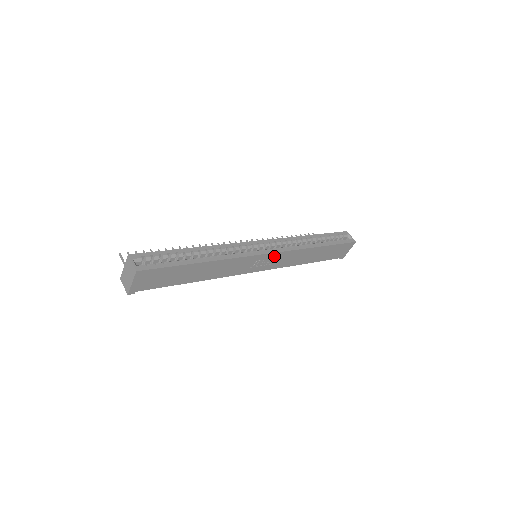
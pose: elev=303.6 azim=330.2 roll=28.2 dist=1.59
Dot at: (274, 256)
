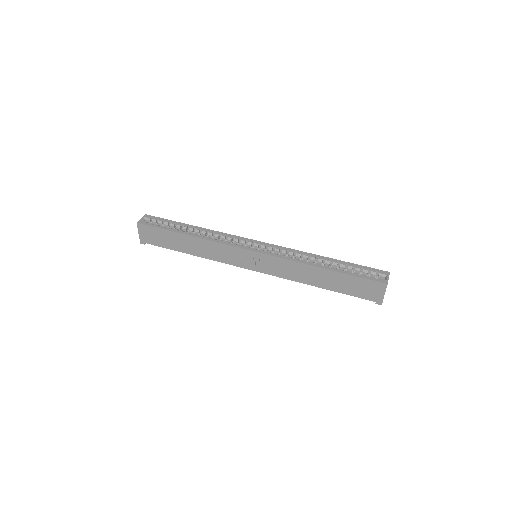
Dot at: (263, 257)
